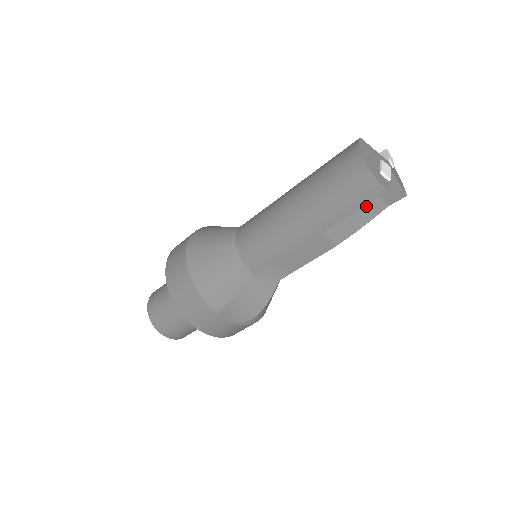
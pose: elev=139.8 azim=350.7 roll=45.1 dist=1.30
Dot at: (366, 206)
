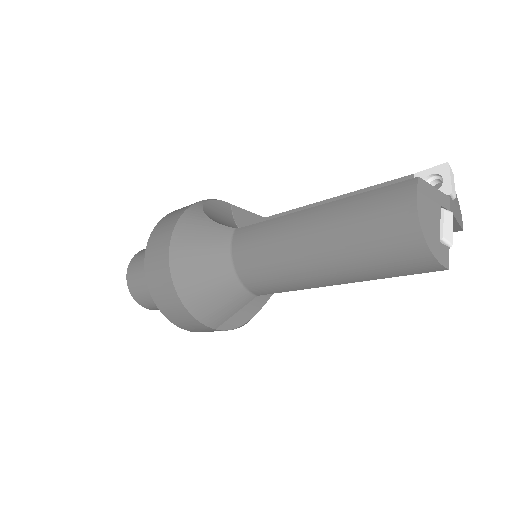
Dot at: occluded
